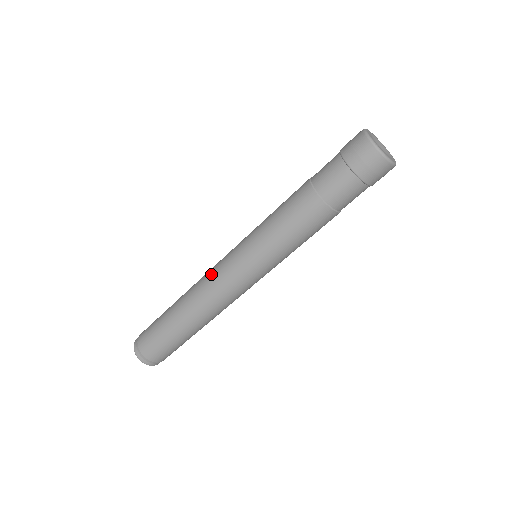
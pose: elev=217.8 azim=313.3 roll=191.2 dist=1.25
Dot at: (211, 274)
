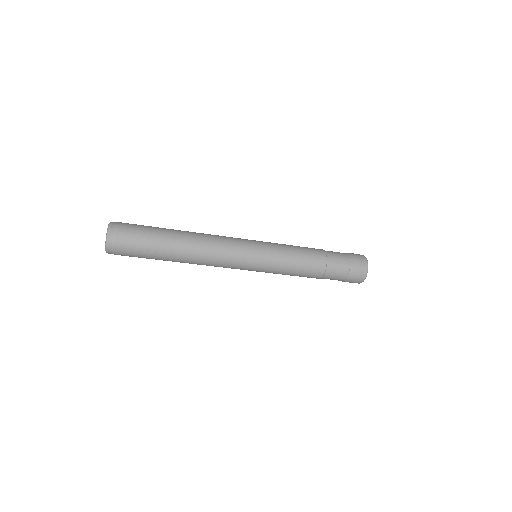
Dot at: (225, 236)
